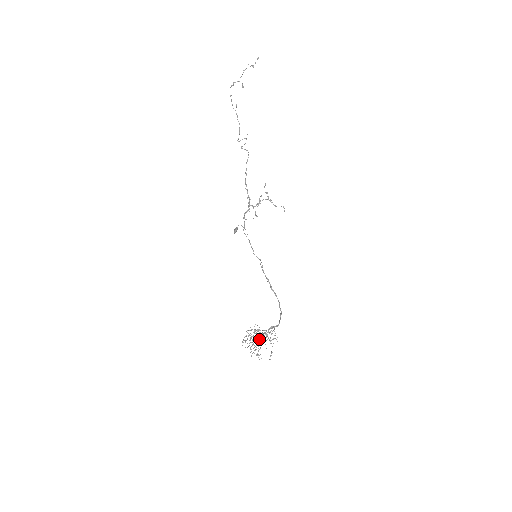
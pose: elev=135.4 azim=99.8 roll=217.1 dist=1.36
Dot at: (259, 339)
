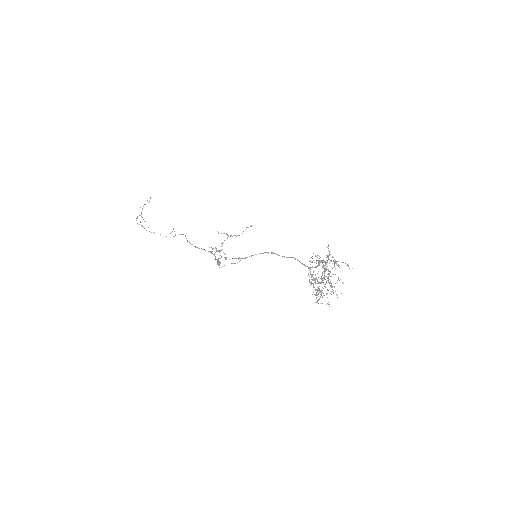
Dot at: occluded
